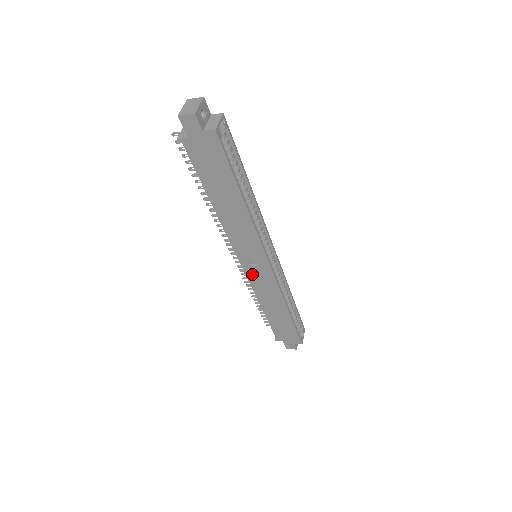
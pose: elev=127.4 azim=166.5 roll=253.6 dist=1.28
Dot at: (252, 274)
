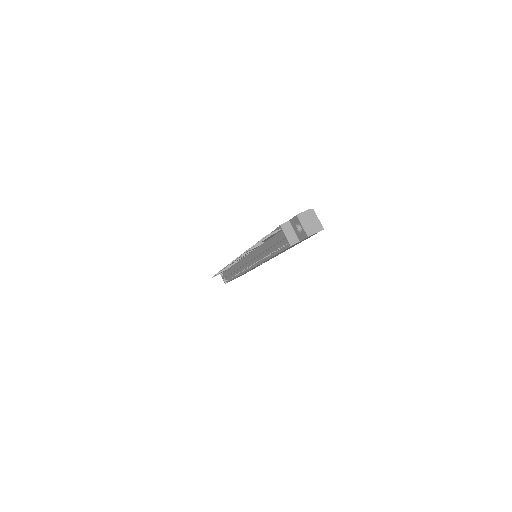
Dot at: occluded
